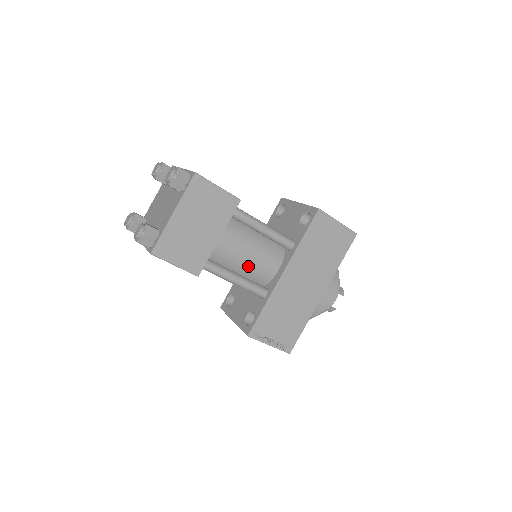
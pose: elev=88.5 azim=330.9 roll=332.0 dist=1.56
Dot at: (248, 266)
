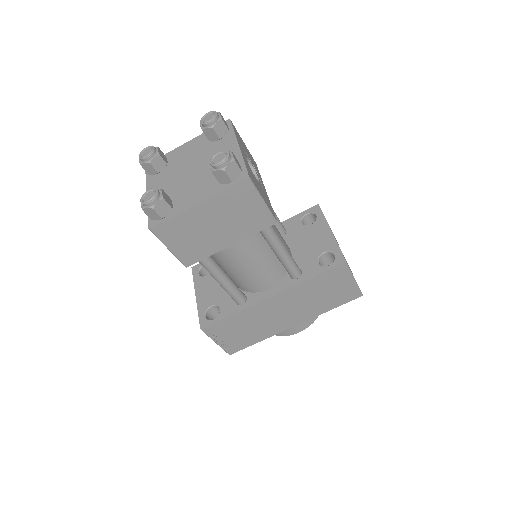
Dot at: (242, 273)
